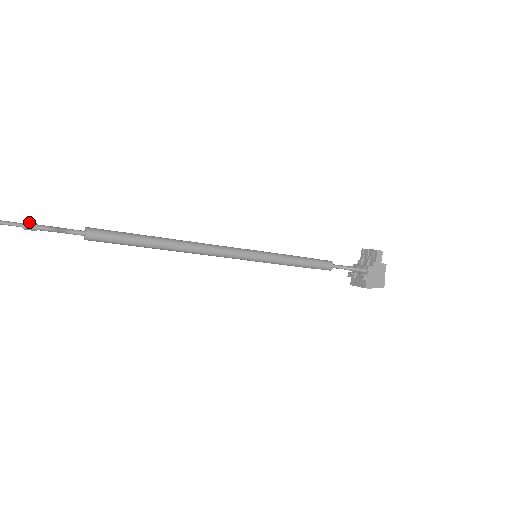
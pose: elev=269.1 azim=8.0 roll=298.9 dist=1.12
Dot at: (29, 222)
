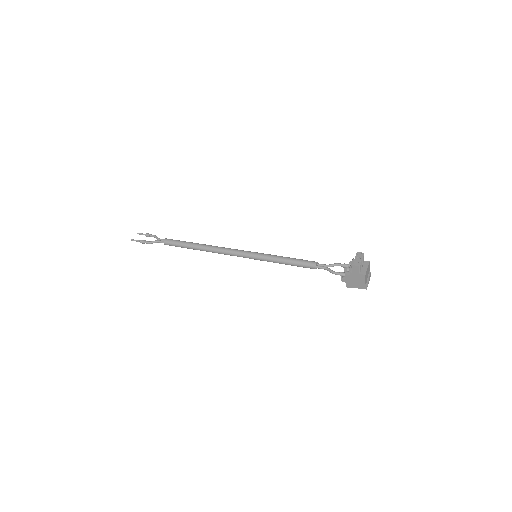
Dot at: (141, 240)
